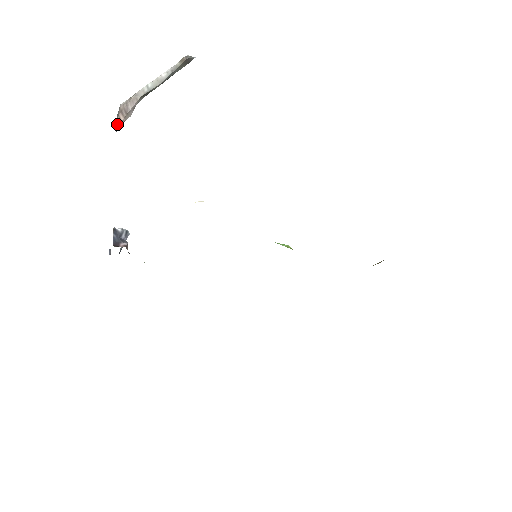
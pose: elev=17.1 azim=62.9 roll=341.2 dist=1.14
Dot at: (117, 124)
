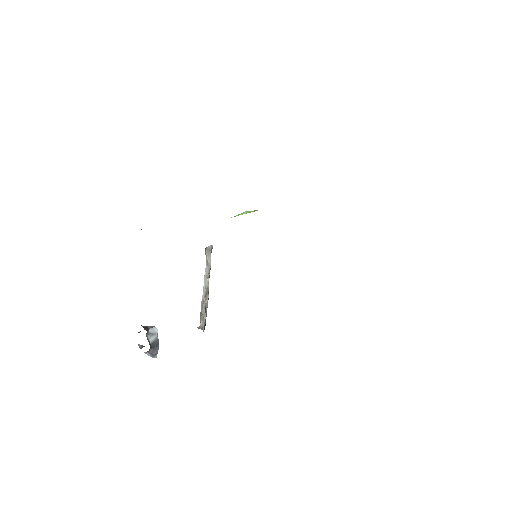
Dot at: (200, 326)
